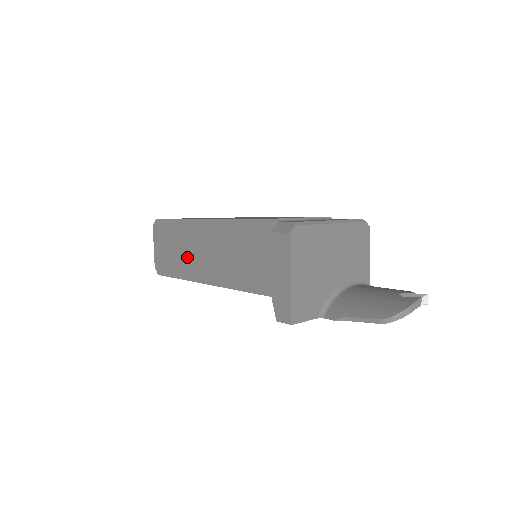
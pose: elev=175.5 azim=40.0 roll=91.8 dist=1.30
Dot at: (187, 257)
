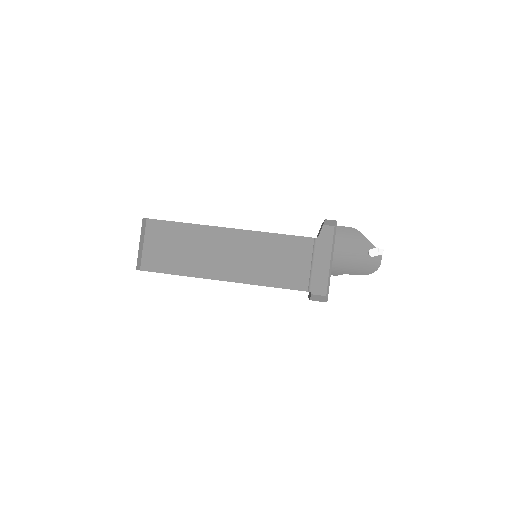
Dot at: occluded
